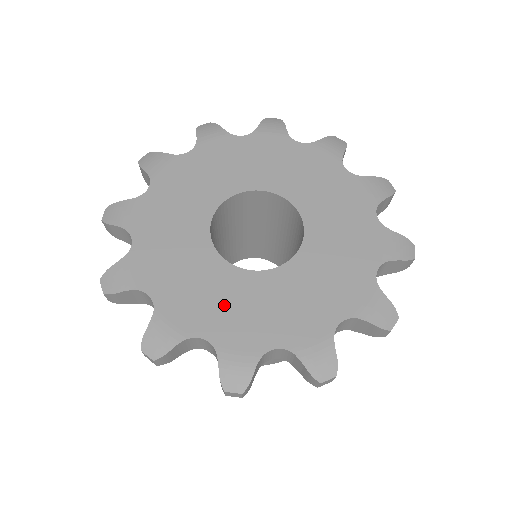
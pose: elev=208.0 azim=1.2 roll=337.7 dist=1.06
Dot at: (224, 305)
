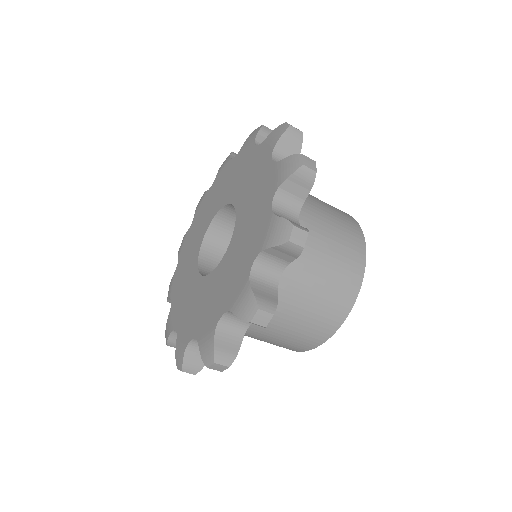
Dot at: (201, 307)
